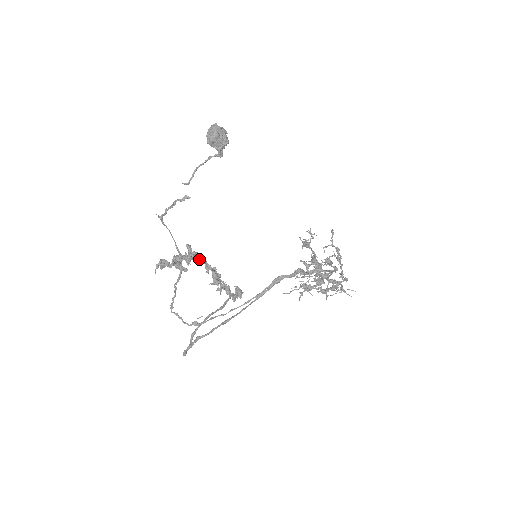
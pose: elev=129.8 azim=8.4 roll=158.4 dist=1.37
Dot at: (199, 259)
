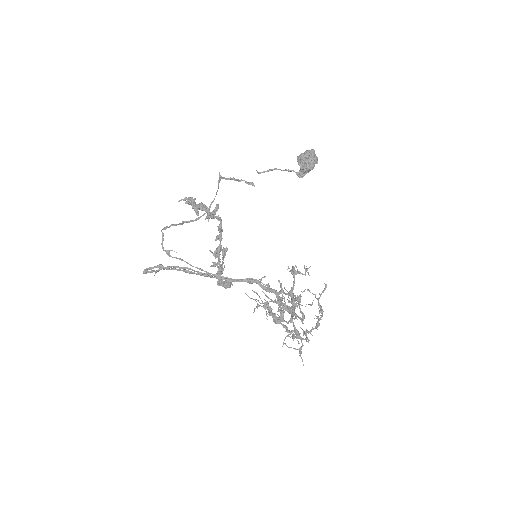
Dot at: (219, 226)
